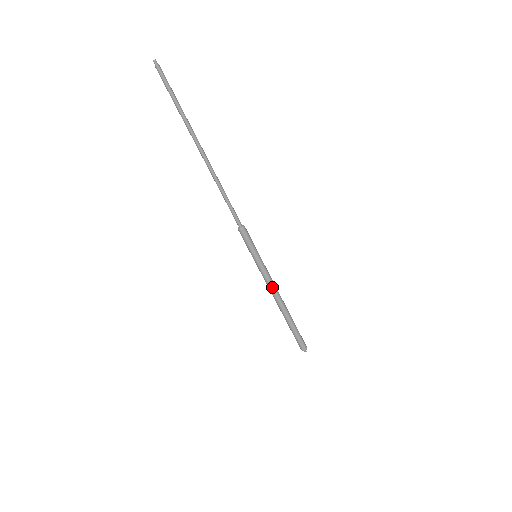
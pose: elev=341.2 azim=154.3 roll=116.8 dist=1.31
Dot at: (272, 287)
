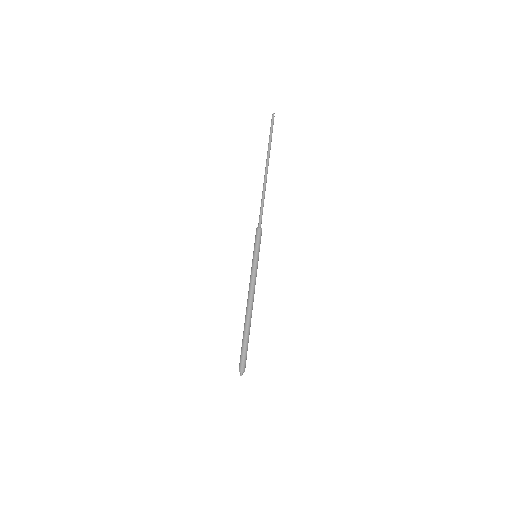
Dot at: (252, 287)
